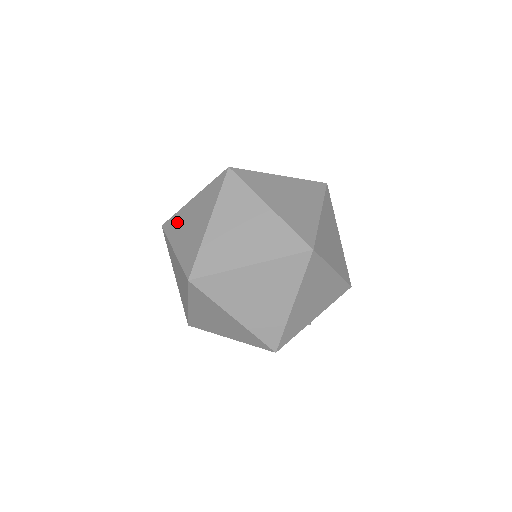
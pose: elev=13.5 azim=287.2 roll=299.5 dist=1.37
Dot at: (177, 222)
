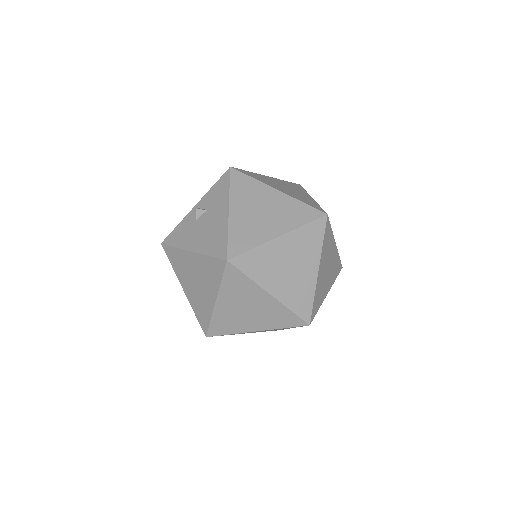
Dot at: (179, 262)
